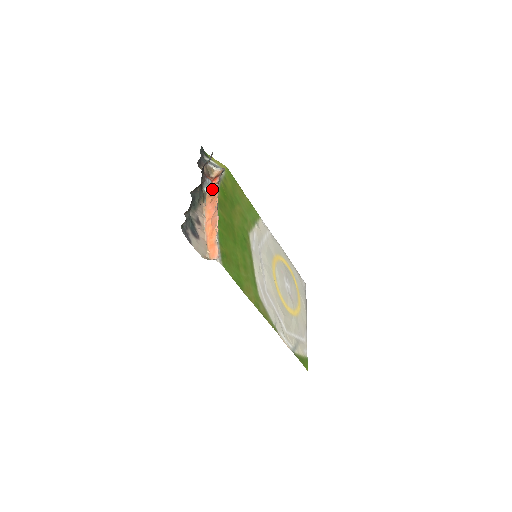
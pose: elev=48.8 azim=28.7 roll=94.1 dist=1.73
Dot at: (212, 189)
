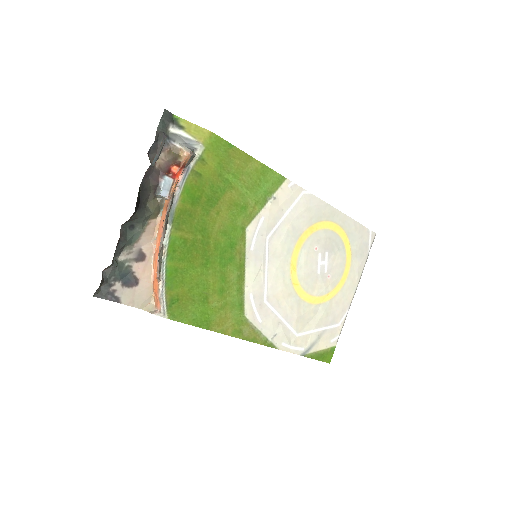
Dot at: (168, 197)
